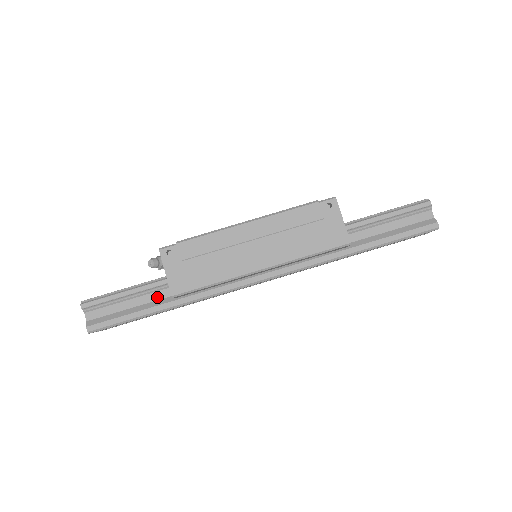
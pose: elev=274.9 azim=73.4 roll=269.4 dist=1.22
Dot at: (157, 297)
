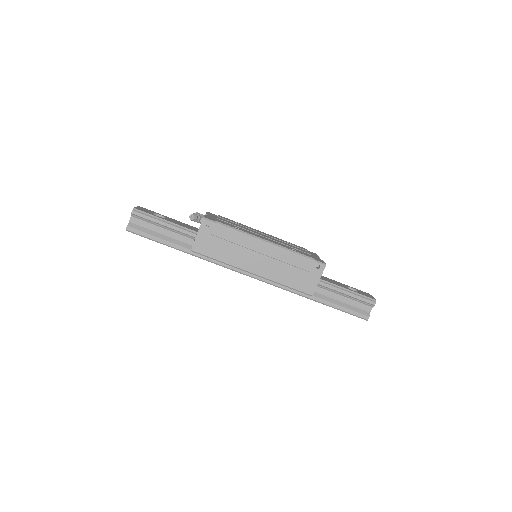
Dot at: (181, 239)
